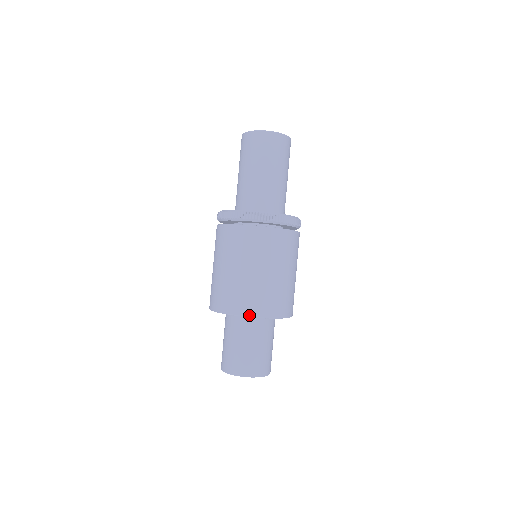
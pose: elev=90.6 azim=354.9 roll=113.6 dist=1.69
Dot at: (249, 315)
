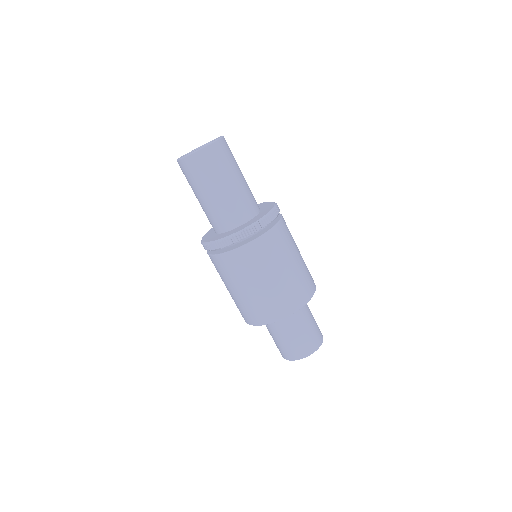
Dot at: (290, 314)
